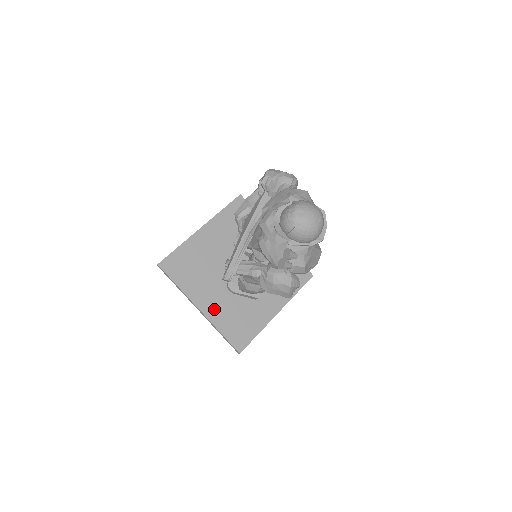
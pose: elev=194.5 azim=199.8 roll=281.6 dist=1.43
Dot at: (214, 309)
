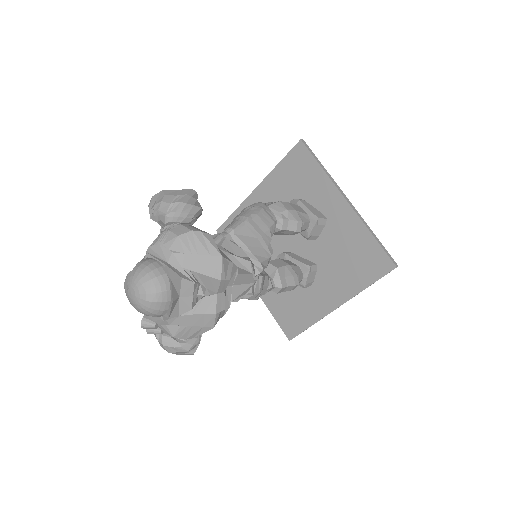
Dot at: occluded
